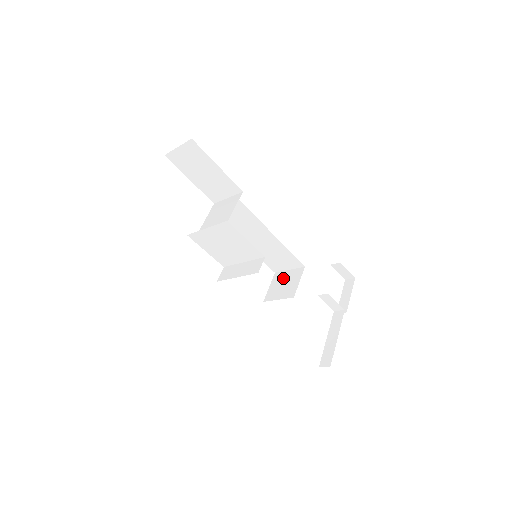
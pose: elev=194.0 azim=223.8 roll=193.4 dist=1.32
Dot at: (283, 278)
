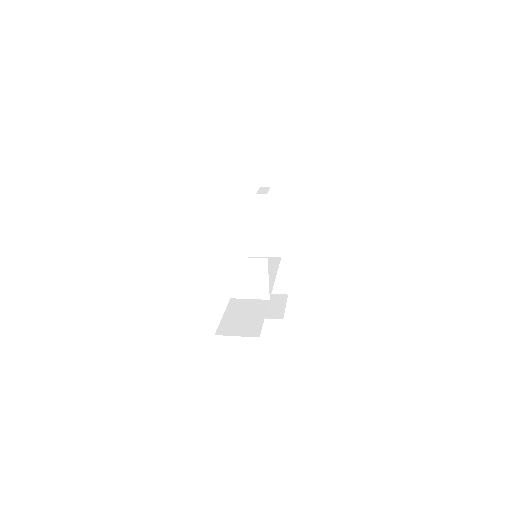
Dot at: (260, 237)
